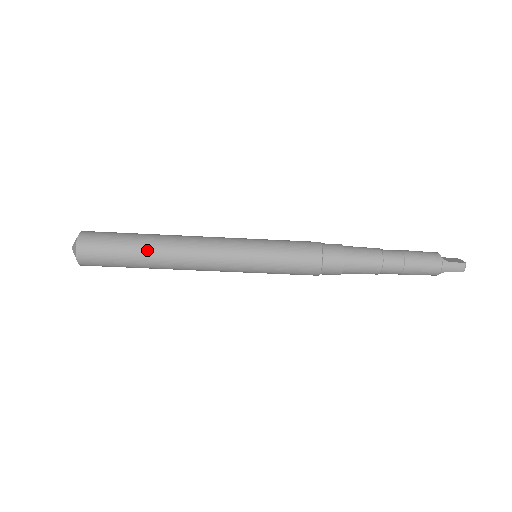
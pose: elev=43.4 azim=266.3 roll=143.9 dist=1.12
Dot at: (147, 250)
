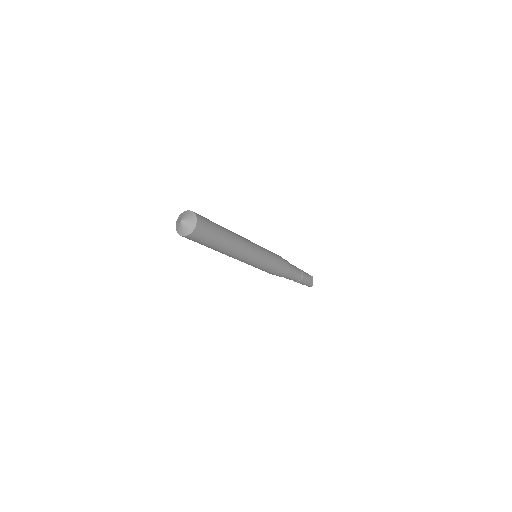
Dot at: (219, 249)
